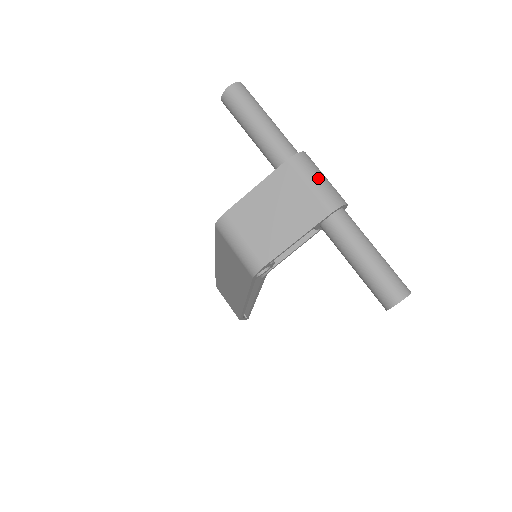
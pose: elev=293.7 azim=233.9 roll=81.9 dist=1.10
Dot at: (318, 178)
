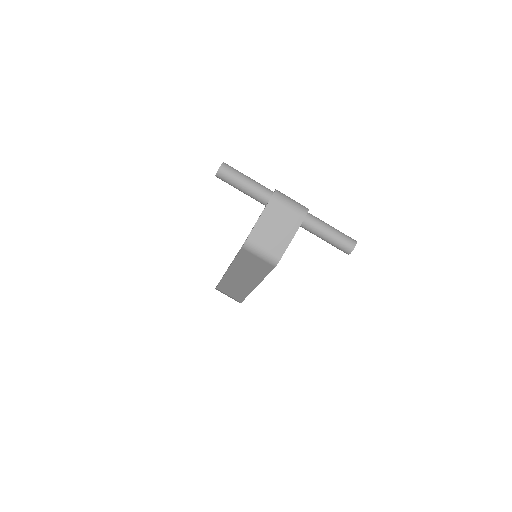
Dot at: (290, 201)
